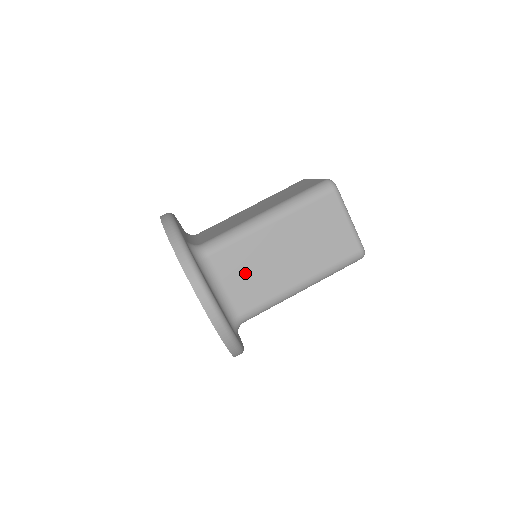
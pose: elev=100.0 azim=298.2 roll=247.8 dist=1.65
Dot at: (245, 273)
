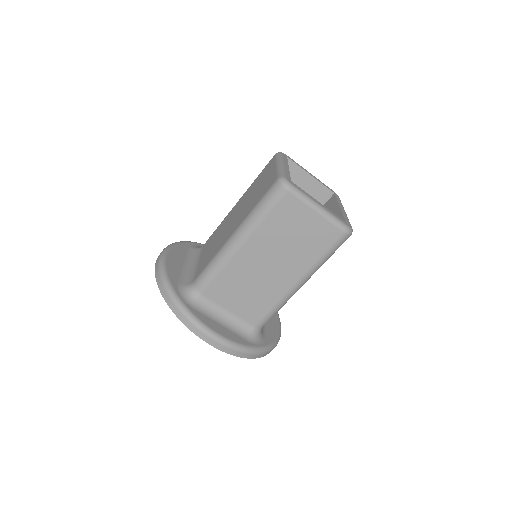
Dot at: (241, 294)
